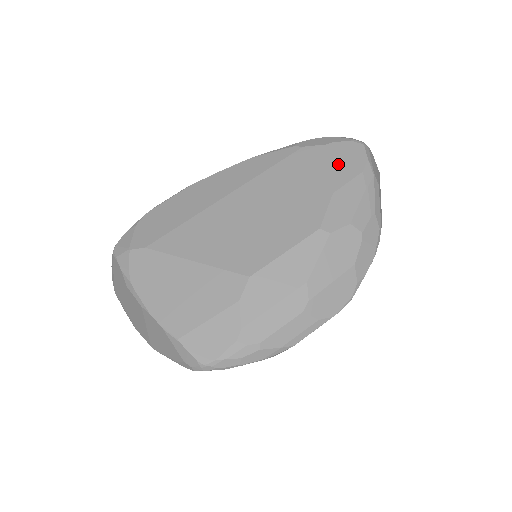
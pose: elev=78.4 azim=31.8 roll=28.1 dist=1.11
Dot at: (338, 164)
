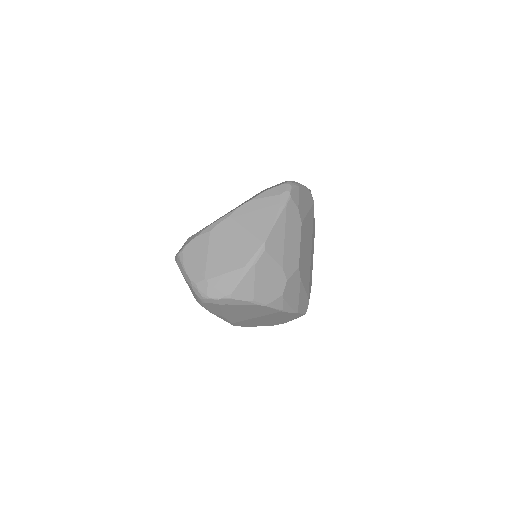
Dot at: occluded
